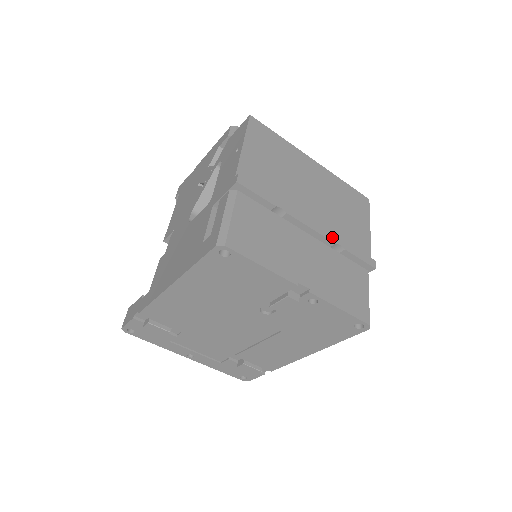
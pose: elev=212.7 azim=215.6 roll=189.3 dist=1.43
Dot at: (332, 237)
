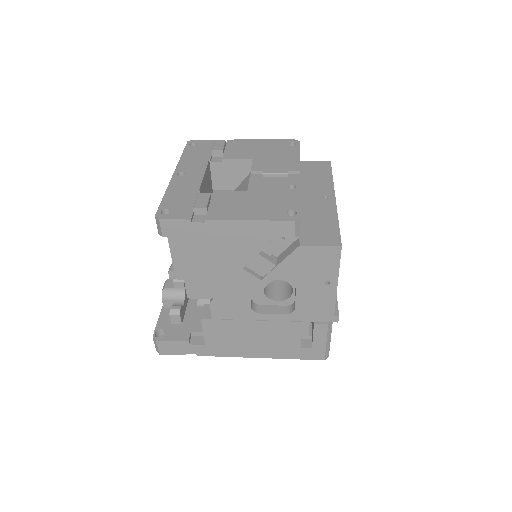
Dot at: occluded
